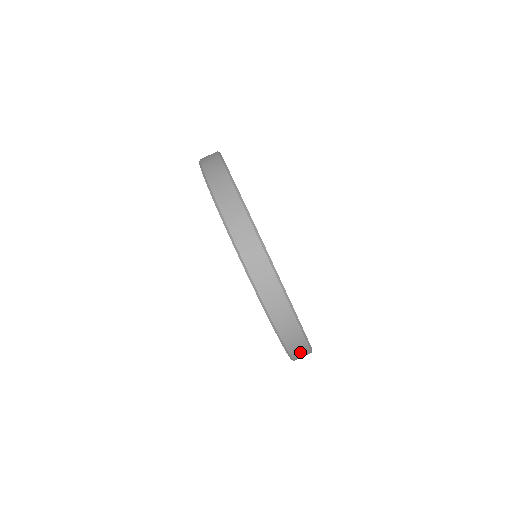
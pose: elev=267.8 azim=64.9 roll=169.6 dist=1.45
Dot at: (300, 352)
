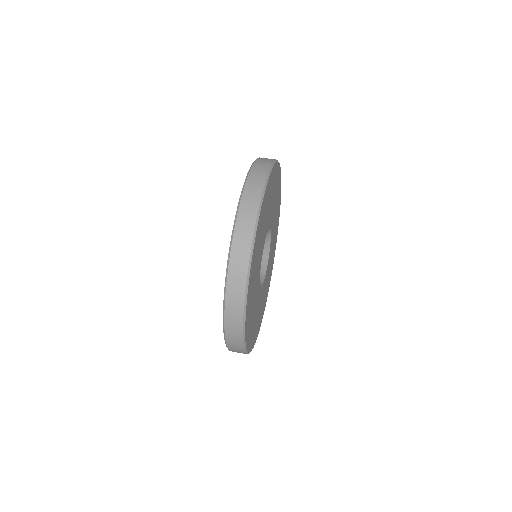
Dot at: (237, 278)
